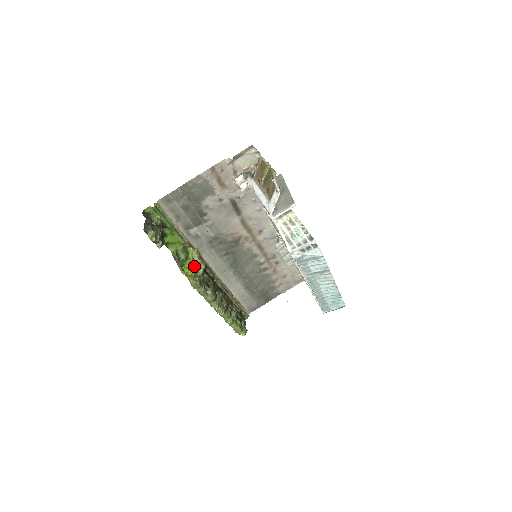
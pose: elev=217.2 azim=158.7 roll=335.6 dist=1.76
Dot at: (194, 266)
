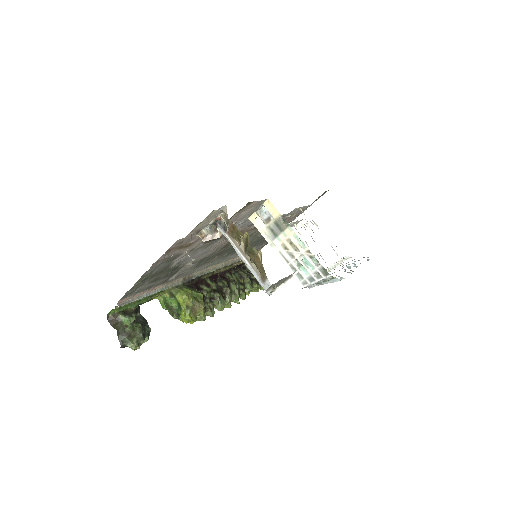
Dot at: (192, 312)
